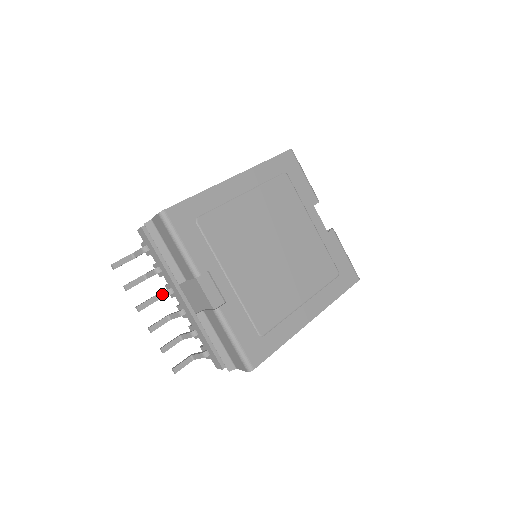
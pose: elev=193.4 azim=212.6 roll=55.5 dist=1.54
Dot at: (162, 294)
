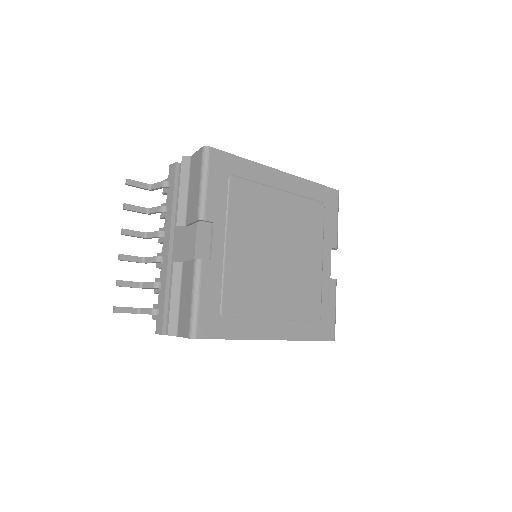
Dot at: (153, 233)
